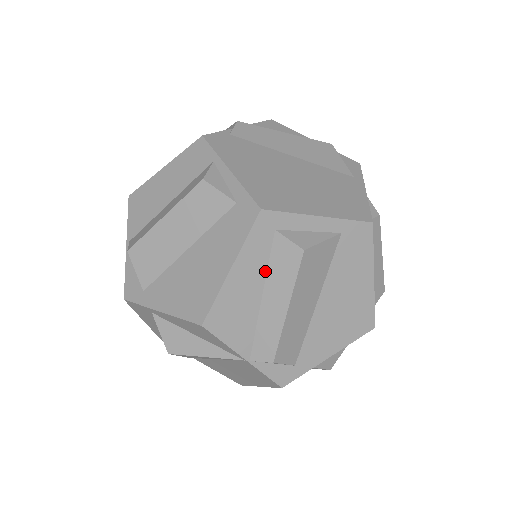
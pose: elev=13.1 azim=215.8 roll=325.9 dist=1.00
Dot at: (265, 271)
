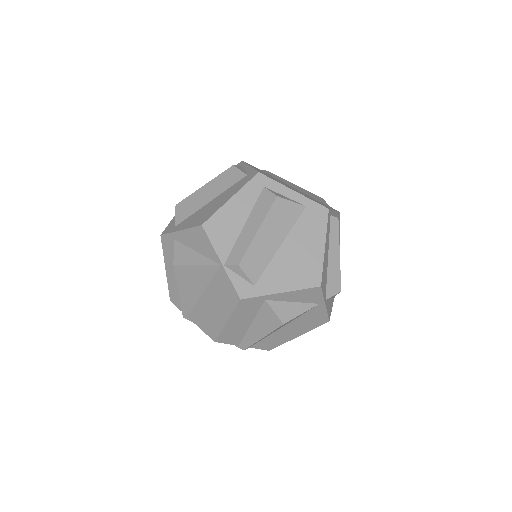
Dot at: (251, 209)
